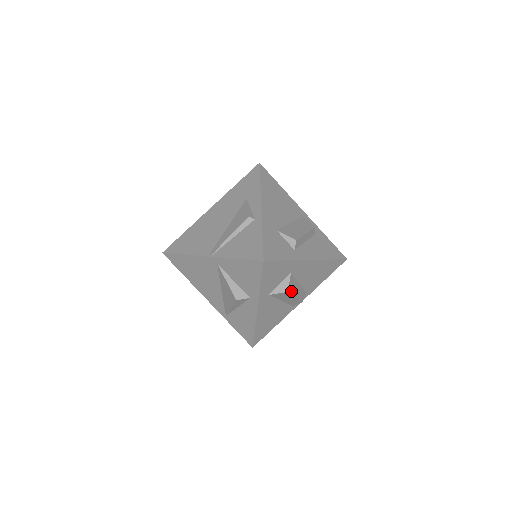
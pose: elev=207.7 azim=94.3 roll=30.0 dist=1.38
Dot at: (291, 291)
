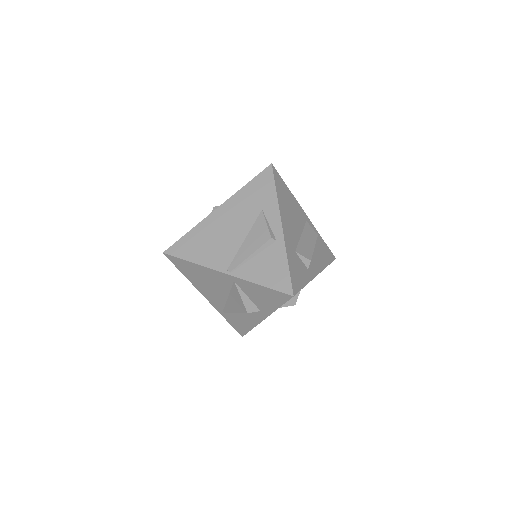
Dot at: occluded
